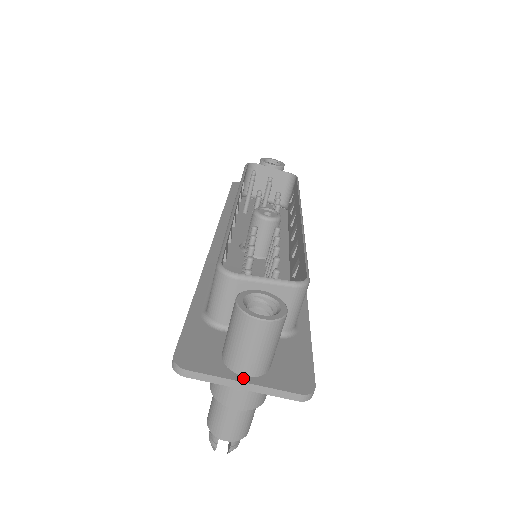
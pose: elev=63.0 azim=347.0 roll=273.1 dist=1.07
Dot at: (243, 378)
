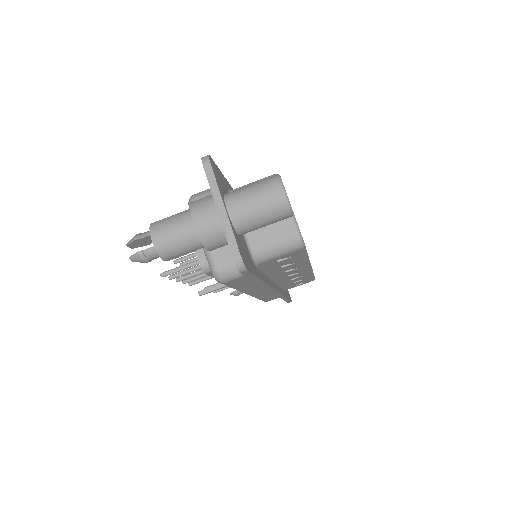
Dot at: (226, 208)
